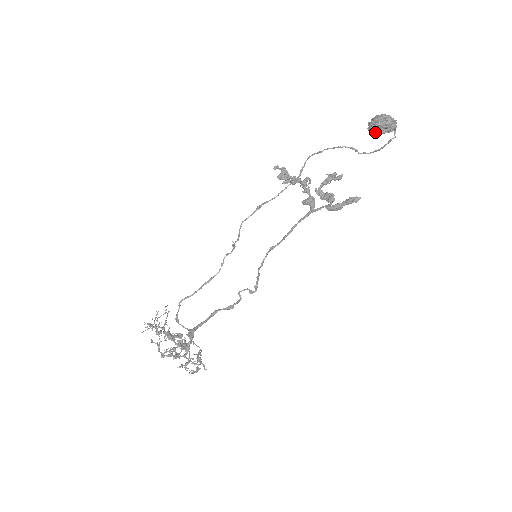
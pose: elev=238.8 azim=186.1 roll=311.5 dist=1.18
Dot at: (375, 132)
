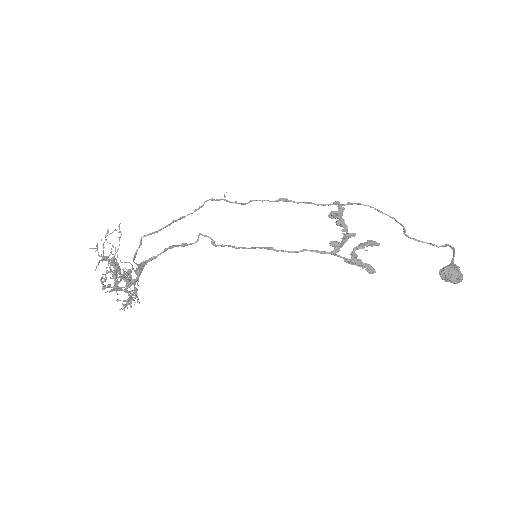
Dot at: (443, 279)
